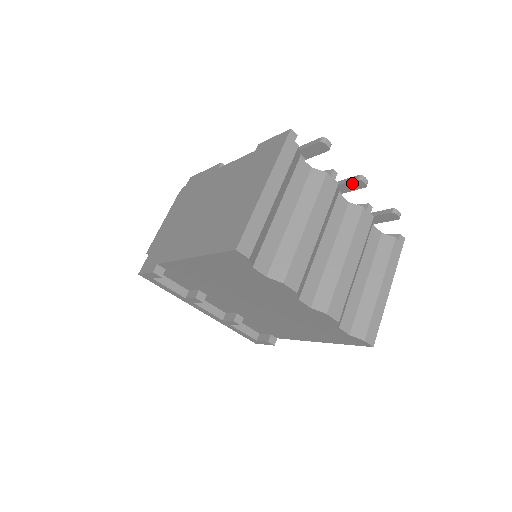
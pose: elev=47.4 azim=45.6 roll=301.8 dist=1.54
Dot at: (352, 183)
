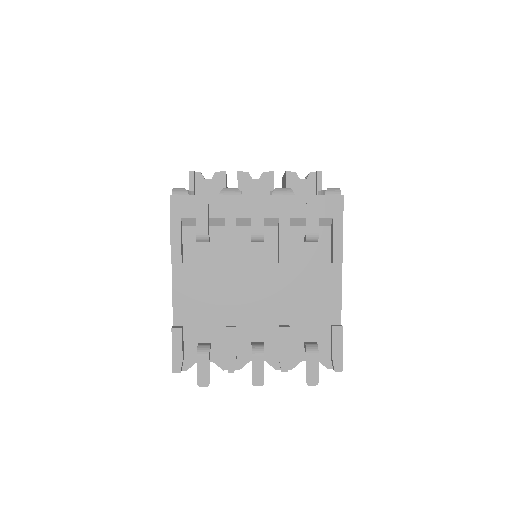
Dot at: (254, 373)
